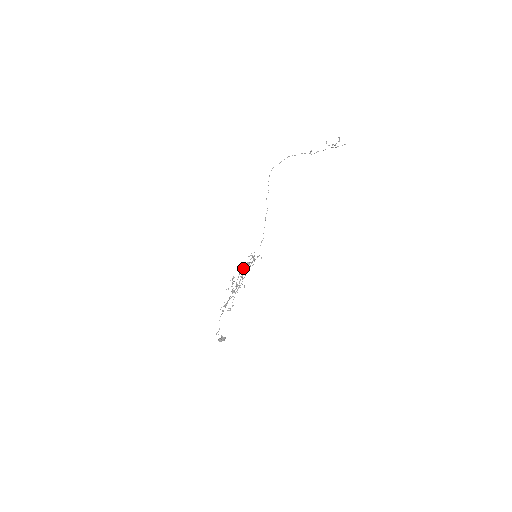
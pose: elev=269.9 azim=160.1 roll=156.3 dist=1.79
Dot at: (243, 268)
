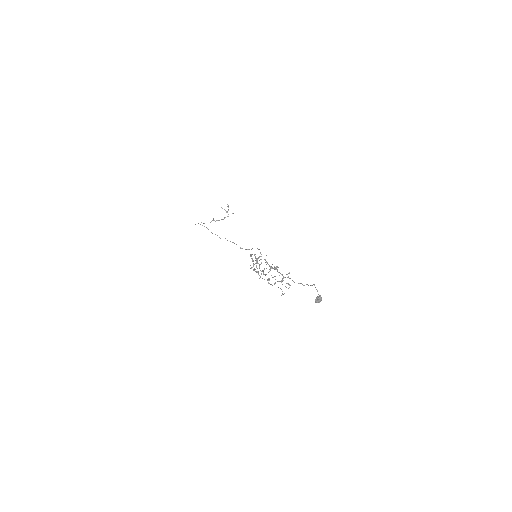
Dot at: occluded
